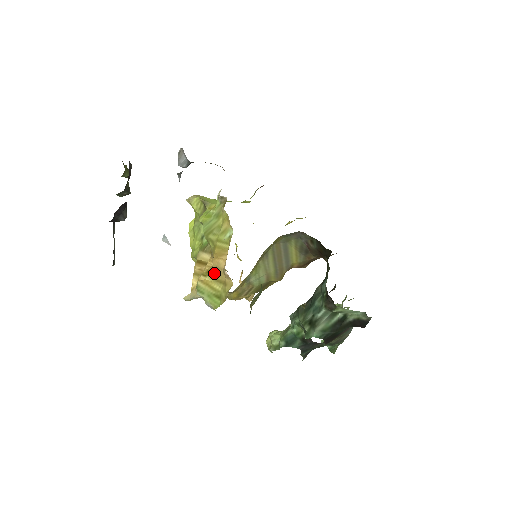
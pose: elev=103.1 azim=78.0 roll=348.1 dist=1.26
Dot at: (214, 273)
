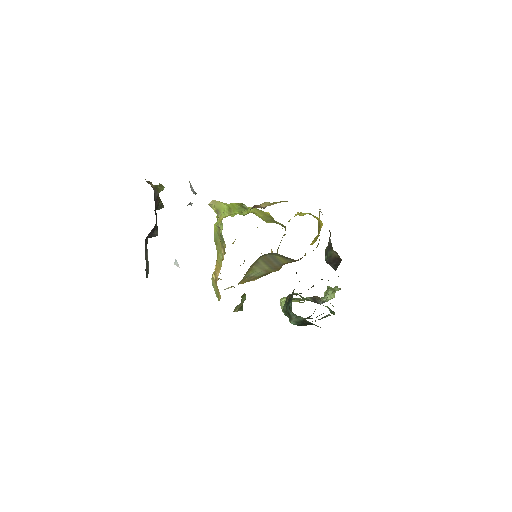
Dot at: (215, 281)
